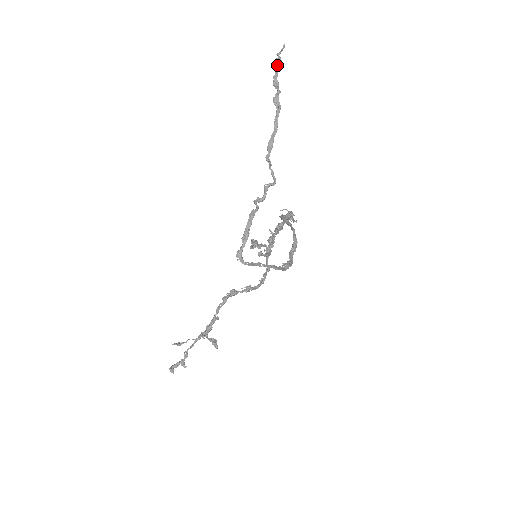
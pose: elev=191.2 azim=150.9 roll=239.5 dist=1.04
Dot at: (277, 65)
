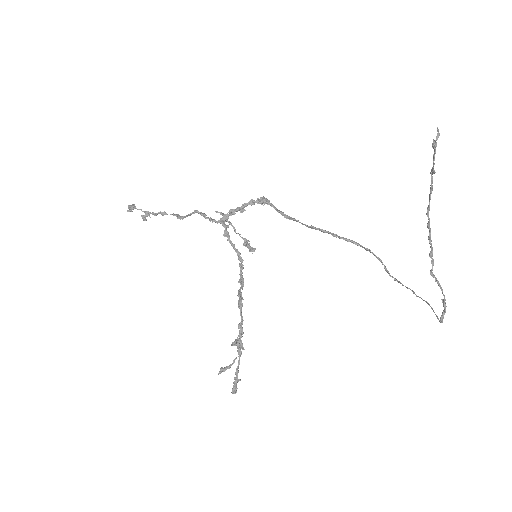
Dot at: occluded
